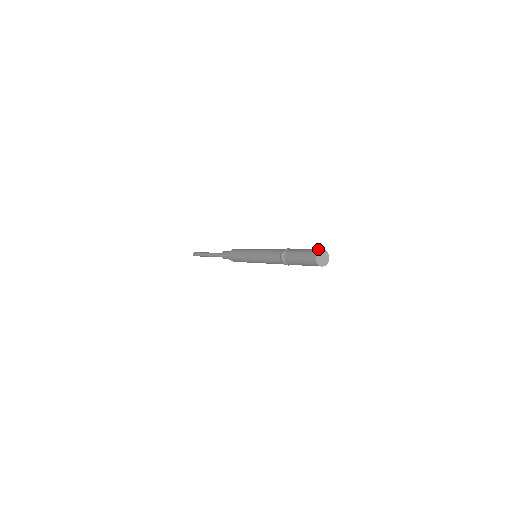
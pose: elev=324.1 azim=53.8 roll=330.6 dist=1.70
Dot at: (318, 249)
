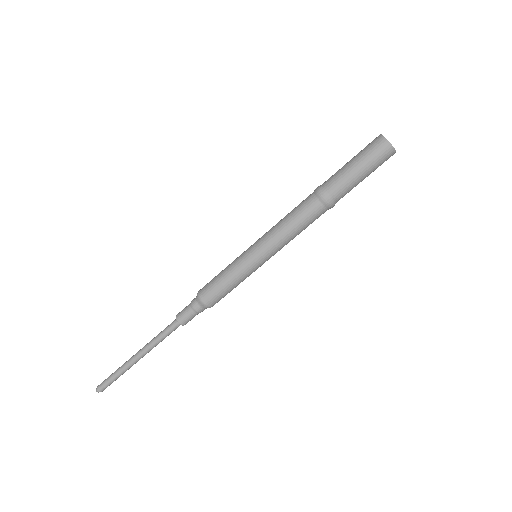
Dot at: (376, 137)
